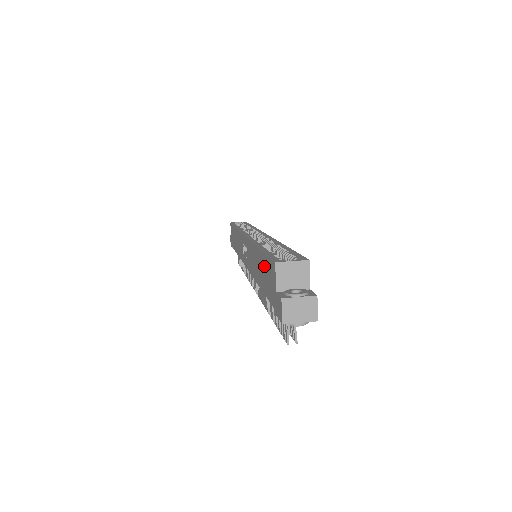
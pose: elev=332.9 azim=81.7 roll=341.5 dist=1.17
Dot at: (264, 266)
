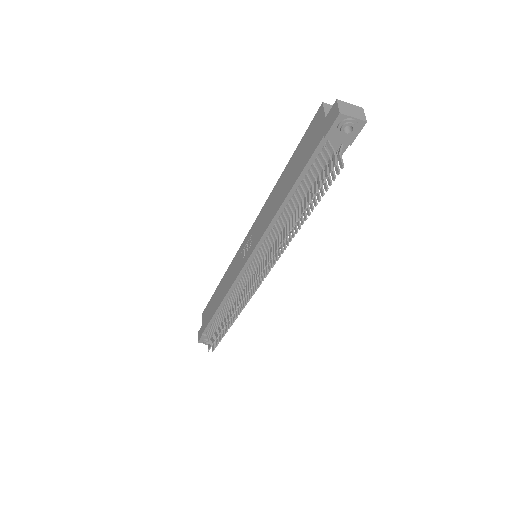
Dot at: (298, 154)
